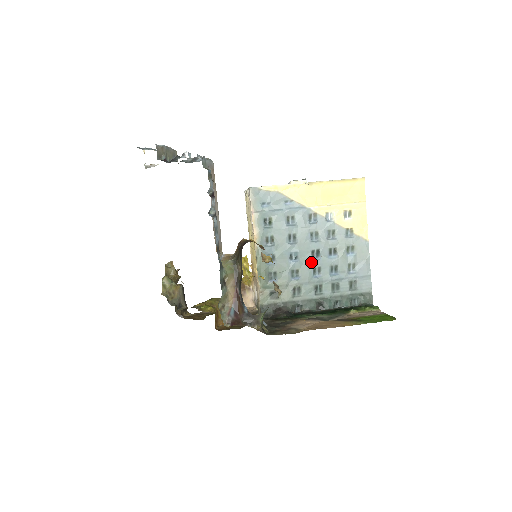
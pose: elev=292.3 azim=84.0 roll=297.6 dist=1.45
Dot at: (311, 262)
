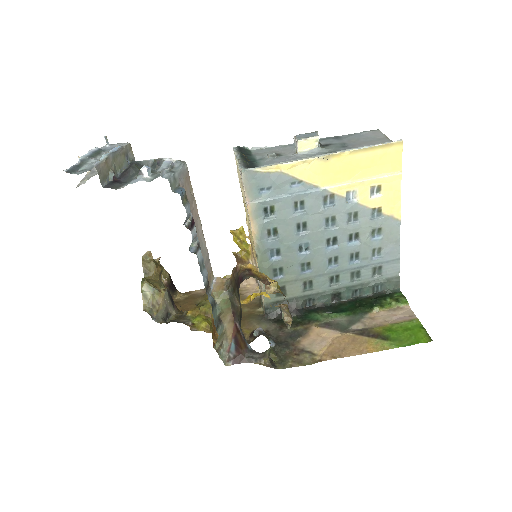
Dot at: (326, 252)
